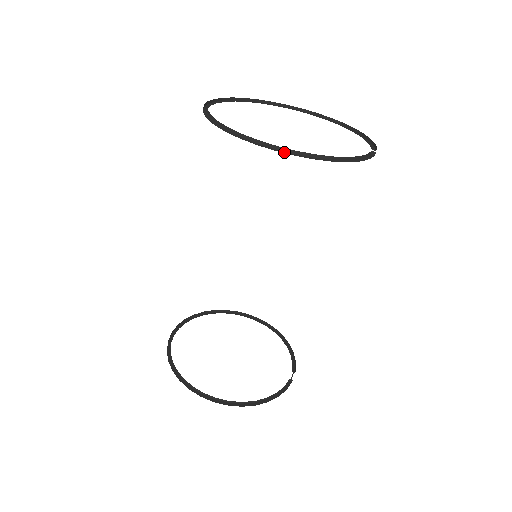
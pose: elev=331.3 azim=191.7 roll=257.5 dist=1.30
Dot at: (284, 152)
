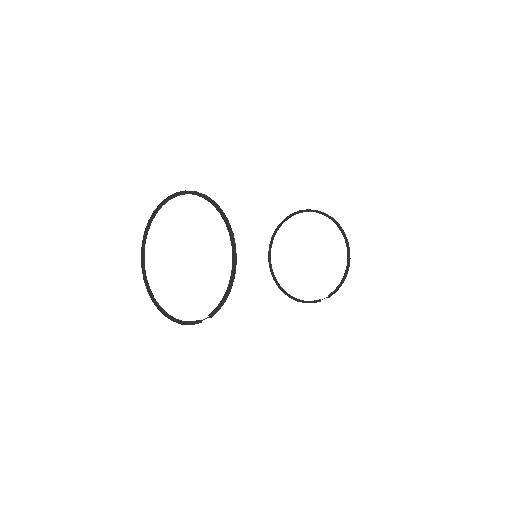
Dot at: (347, 243)
